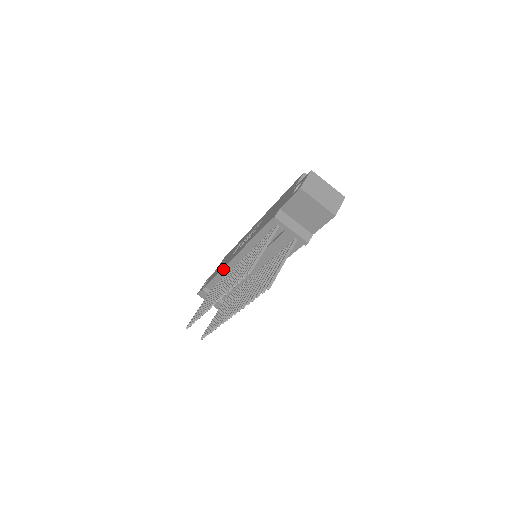
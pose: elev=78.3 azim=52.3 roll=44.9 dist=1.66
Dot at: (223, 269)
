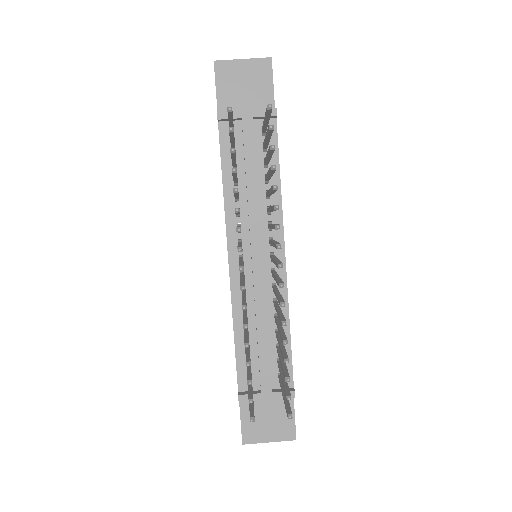
Dot at: (232, 309)
